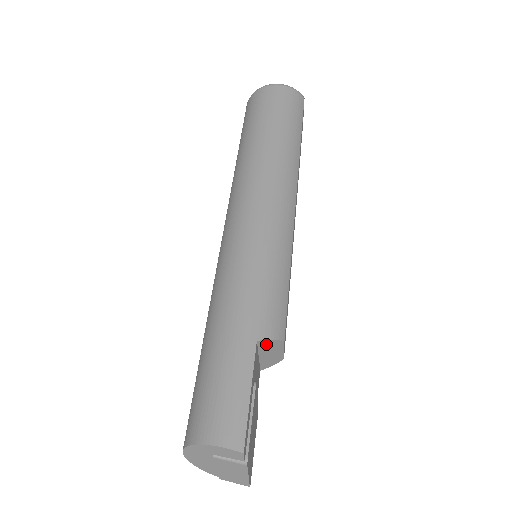
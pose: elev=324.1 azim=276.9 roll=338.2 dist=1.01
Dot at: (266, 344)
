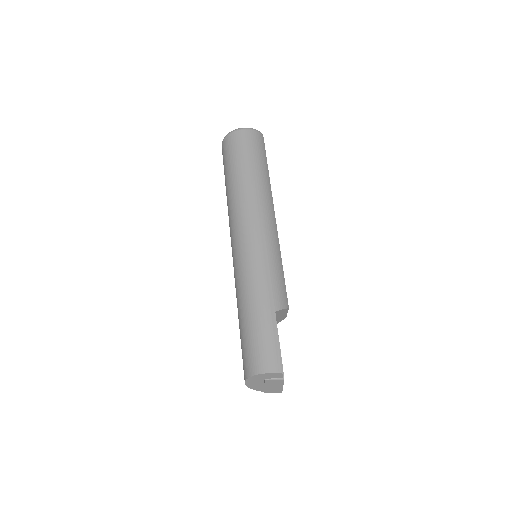
Dot at: (279, 312)
